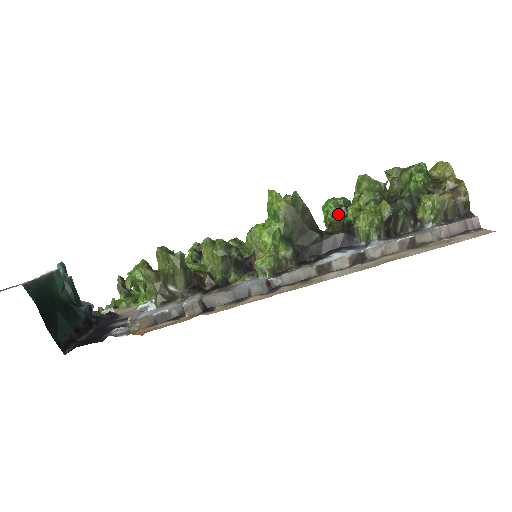
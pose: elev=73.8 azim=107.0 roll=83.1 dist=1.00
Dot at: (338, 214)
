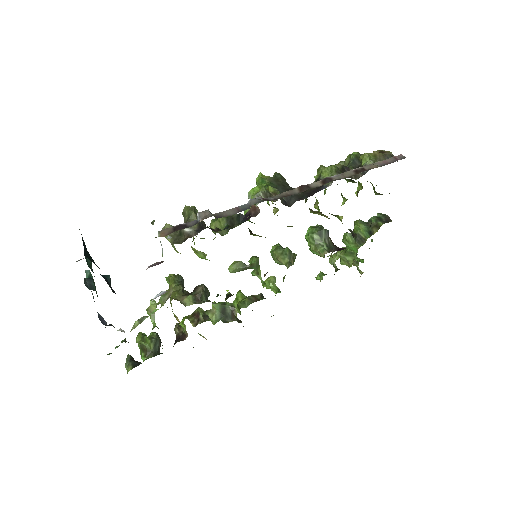
Dot at: (317, 230)
